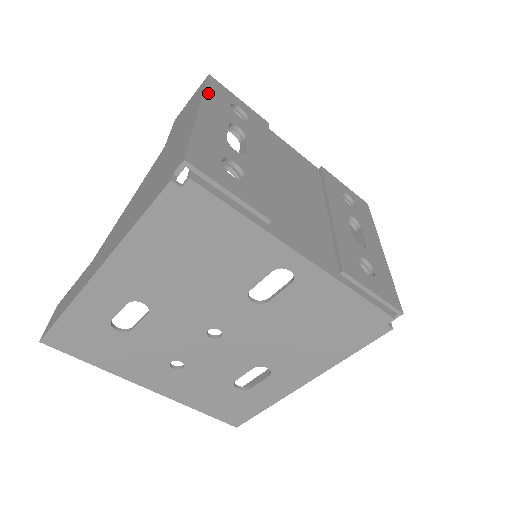
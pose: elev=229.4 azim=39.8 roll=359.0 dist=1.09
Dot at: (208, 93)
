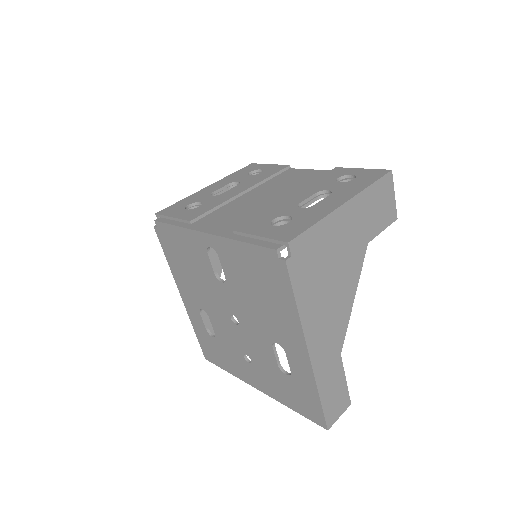
Dot at: (232, 175)
